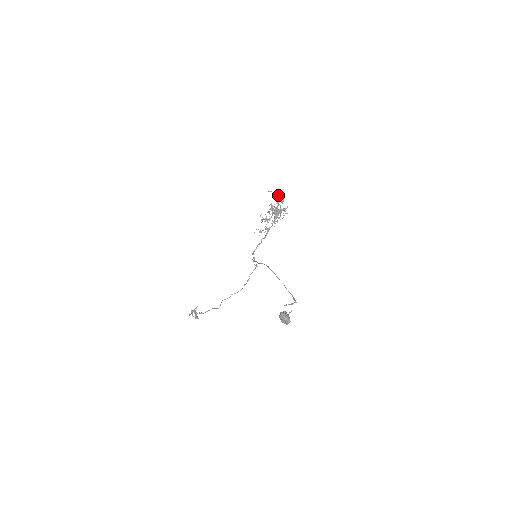
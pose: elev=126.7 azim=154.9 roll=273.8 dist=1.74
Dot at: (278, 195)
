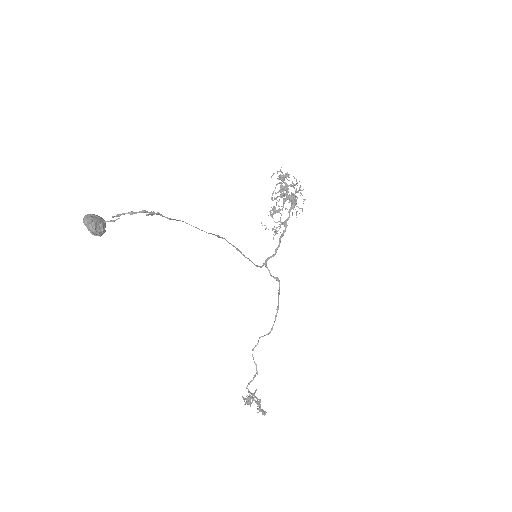
Dot at: occluded
